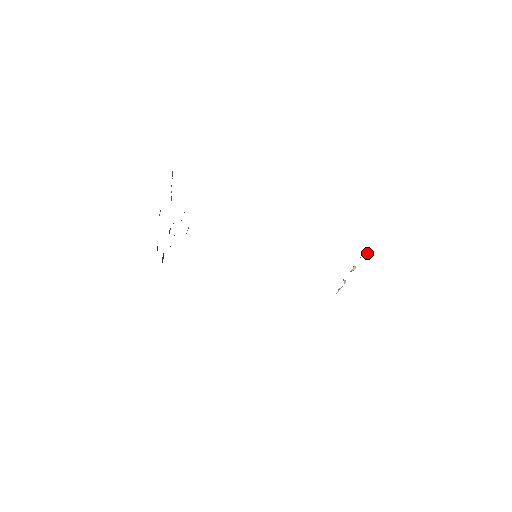
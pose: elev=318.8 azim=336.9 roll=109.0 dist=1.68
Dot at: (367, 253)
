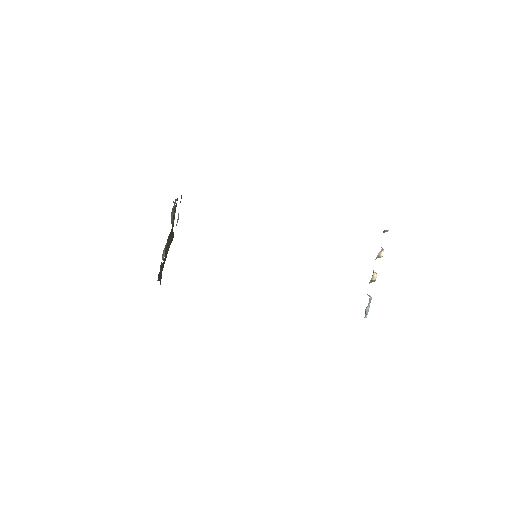
Dot at: (383, 250)
